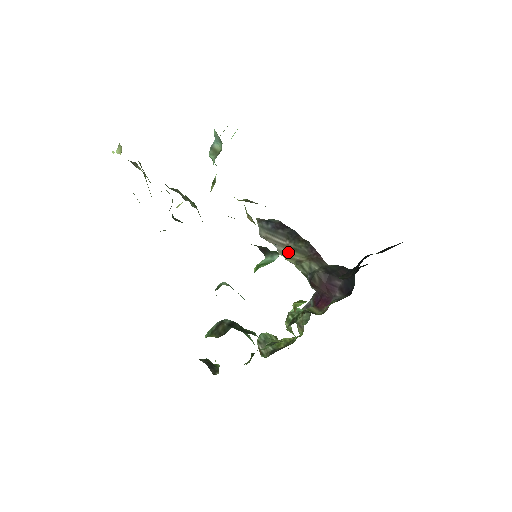
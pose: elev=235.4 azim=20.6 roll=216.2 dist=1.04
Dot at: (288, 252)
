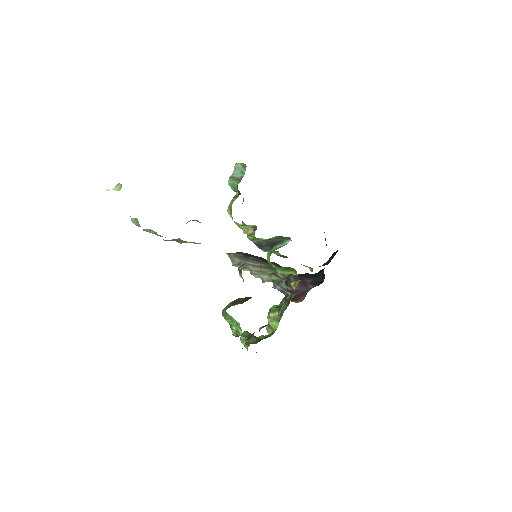
Dot at: (261, 270)
